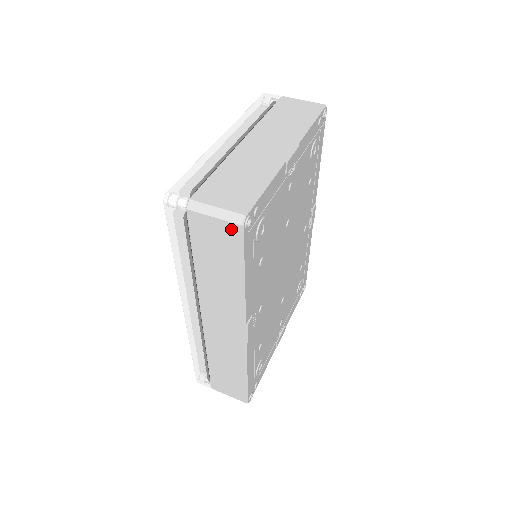
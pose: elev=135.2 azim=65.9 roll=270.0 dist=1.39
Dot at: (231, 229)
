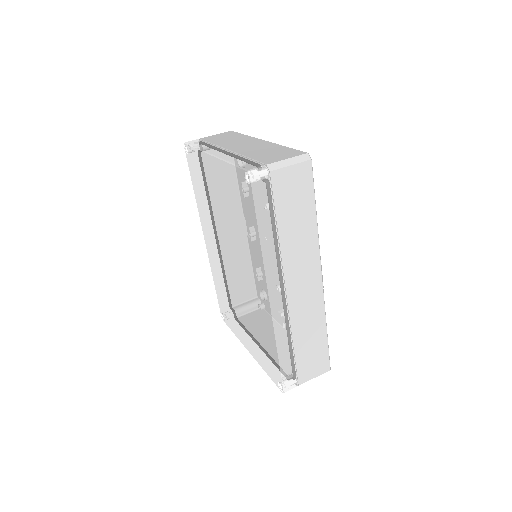
Dot at: (304, 168)
